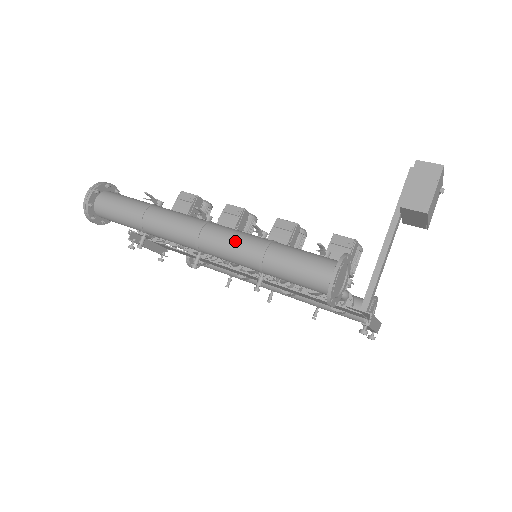
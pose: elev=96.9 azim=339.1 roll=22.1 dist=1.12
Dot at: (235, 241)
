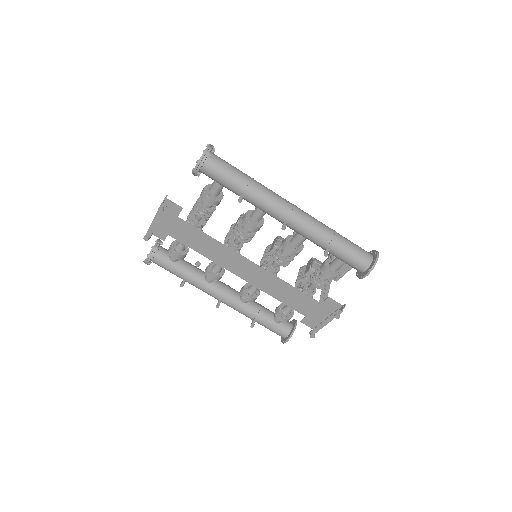
Dot at: (318, 221)
